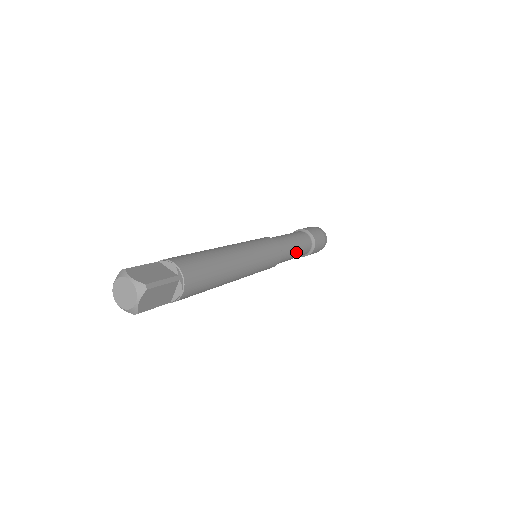
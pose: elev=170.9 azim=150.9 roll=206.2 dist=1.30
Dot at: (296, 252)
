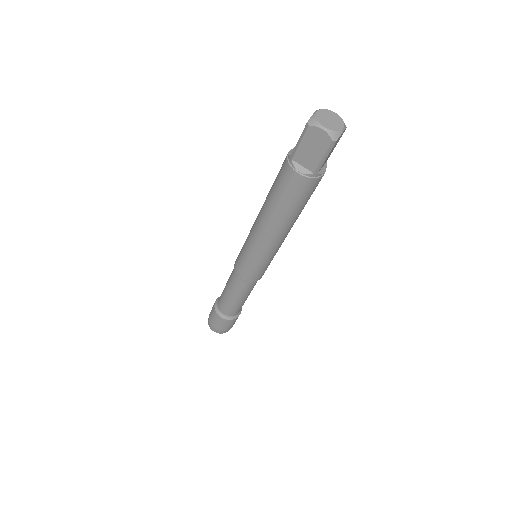
Dot at: (249, 294)
